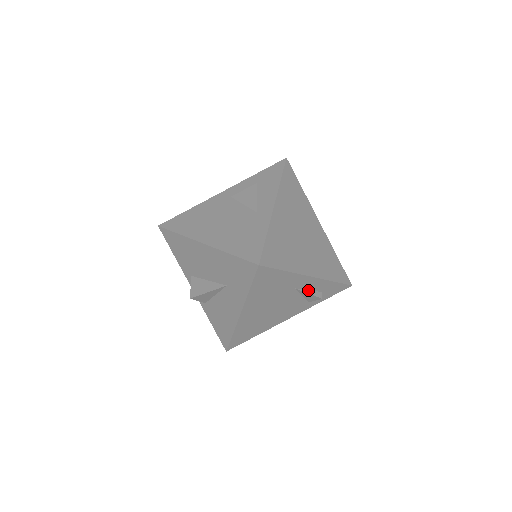
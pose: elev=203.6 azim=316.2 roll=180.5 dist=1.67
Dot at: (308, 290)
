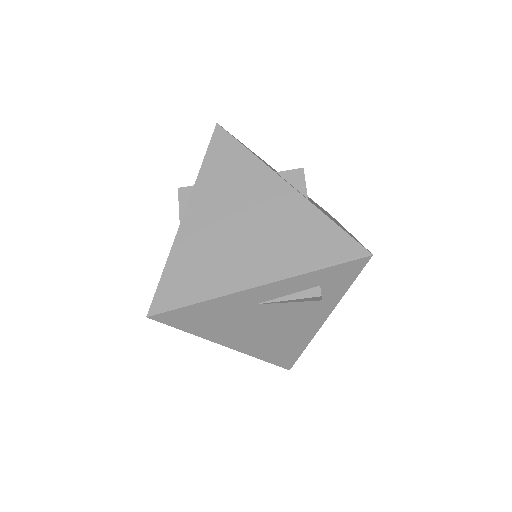
Dot at: (287, 295)
